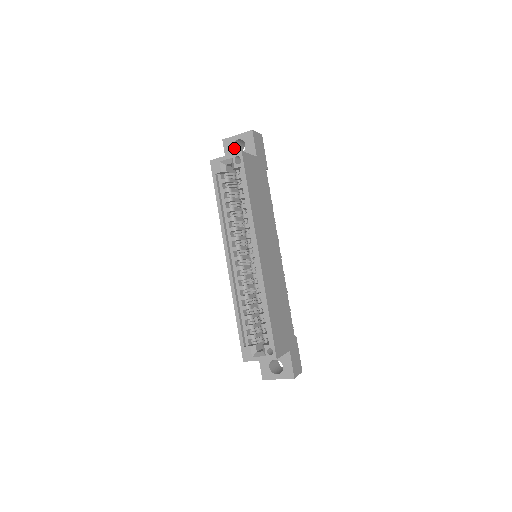
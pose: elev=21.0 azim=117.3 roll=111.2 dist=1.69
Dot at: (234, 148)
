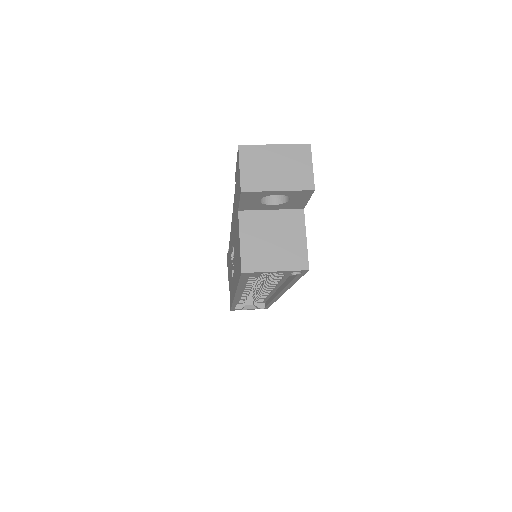
Dot at: occluded
